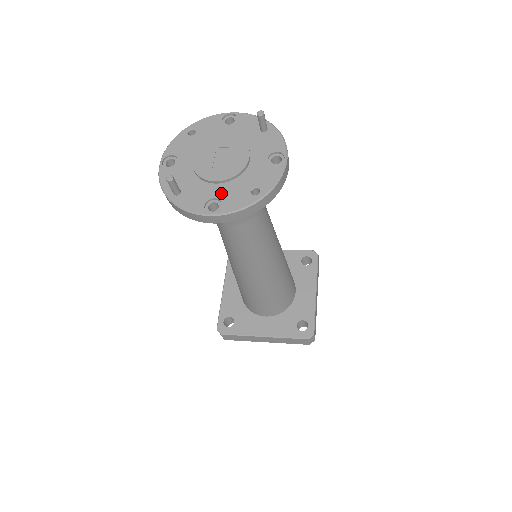
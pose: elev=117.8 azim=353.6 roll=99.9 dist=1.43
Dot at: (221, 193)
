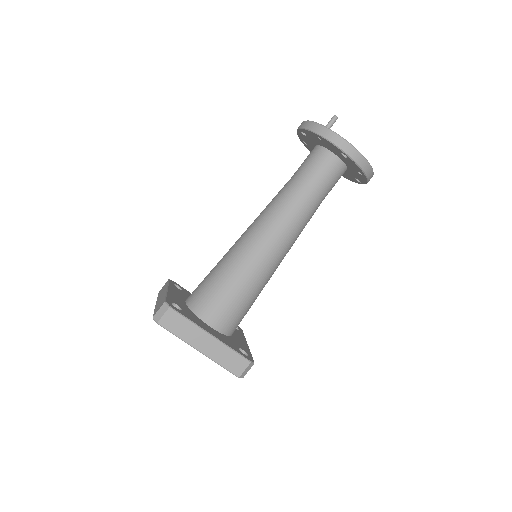
Dot at: occluded
